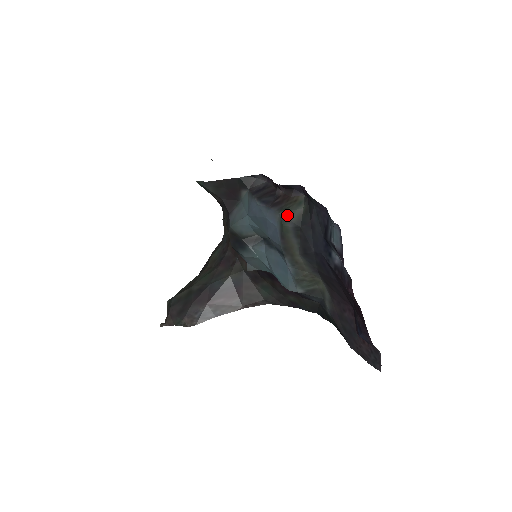
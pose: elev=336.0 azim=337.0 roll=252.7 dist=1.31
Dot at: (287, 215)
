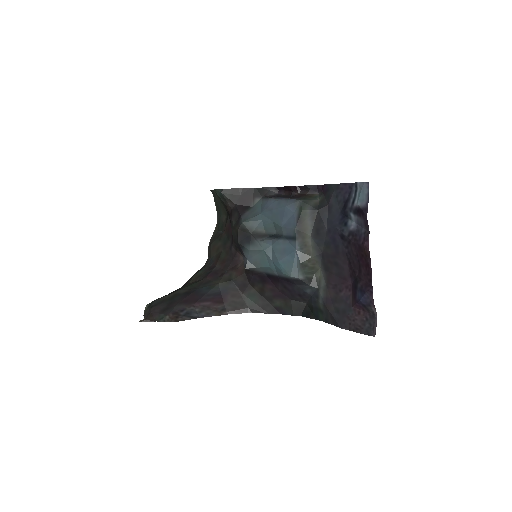
Dot at: (306, 202)
